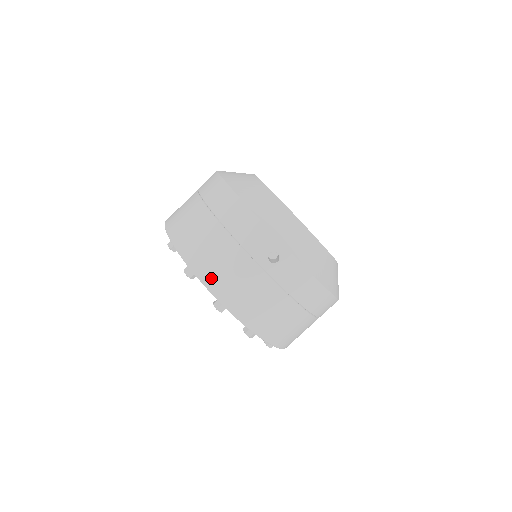
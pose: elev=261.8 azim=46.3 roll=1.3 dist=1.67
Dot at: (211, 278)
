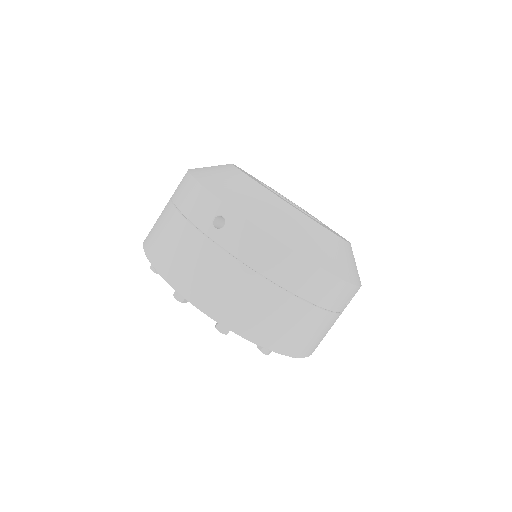
Dot at: (302, 349)
